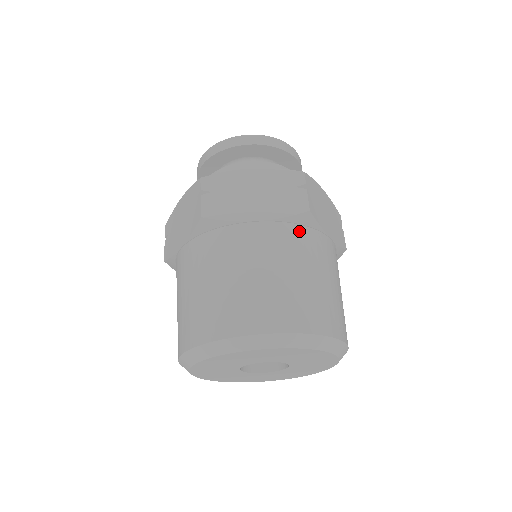
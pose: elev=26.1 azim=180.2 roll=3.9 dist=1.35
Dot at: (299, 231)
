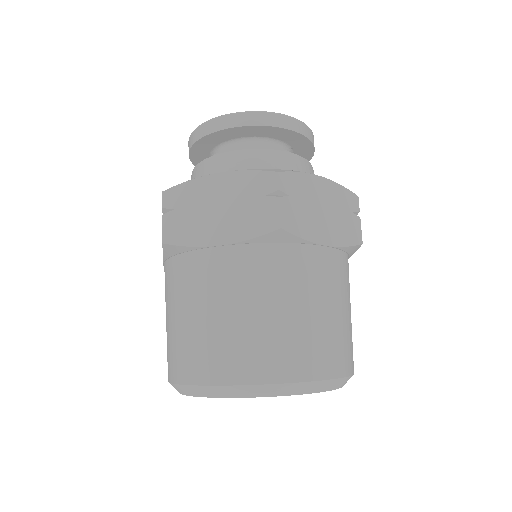
Dot at: (272, 252)
